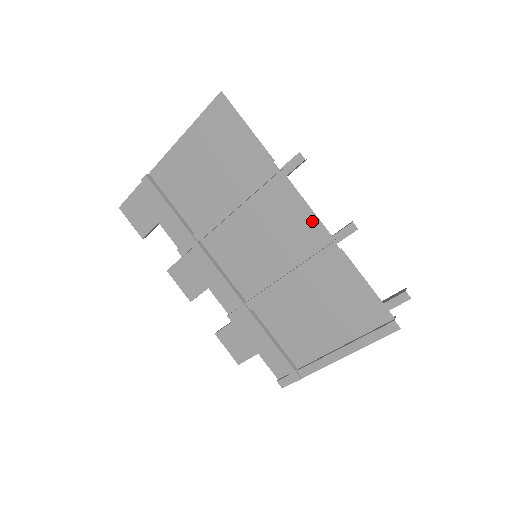
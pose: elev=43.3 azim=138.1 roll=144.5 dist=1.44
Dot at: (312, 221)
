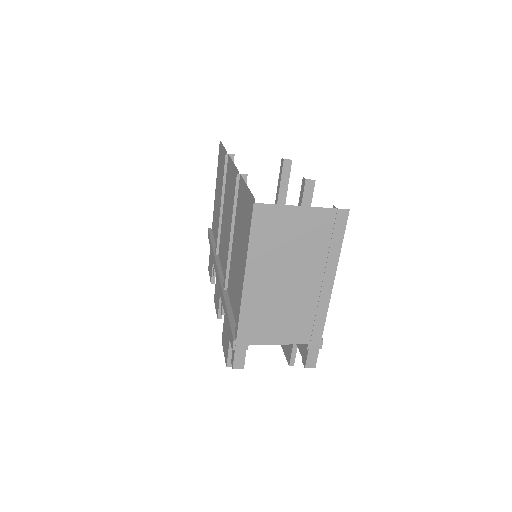
Dot at: (234, 172)
